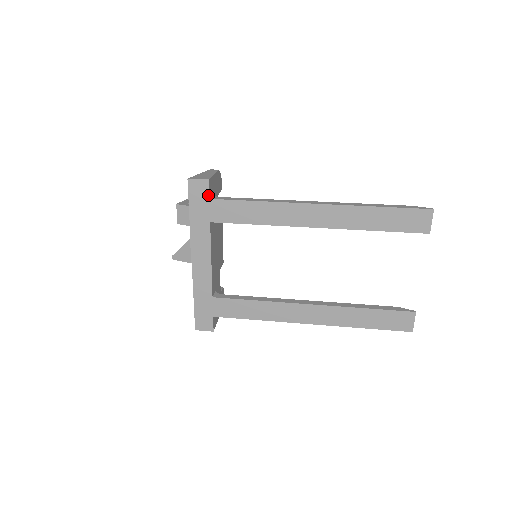
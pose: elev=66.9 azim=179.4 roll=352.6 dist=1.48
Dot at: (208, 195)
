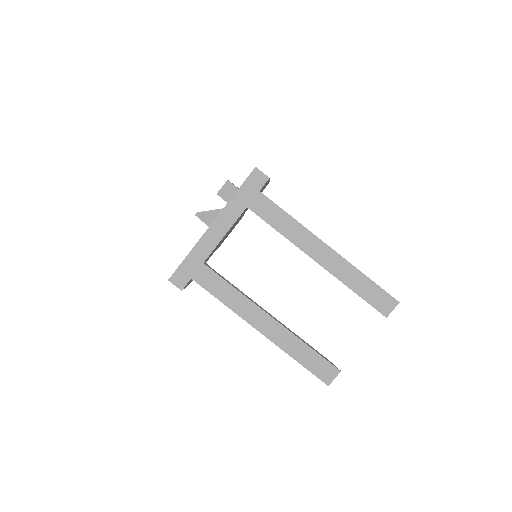
Dot at: (261, 188)
